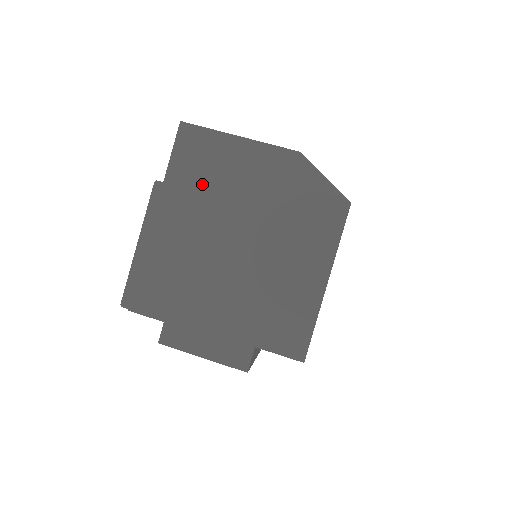
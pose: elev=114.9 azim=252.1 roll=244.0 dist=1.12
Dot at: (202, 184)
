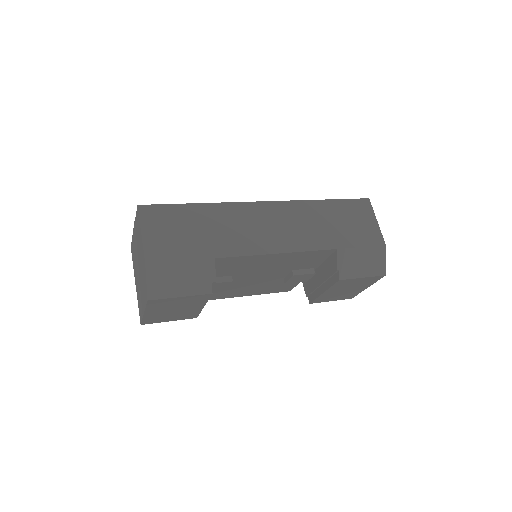
Dot at: (138, 236)
